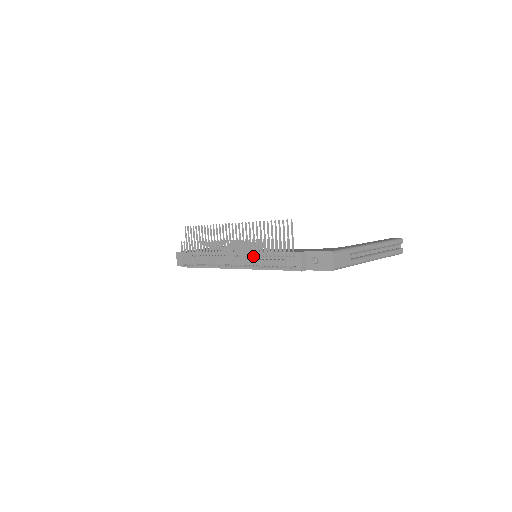
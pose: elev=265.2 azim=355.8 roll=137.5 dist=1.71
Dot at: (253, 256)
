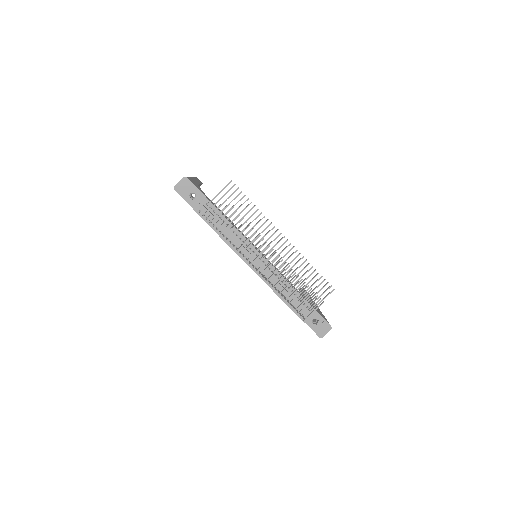
Dot at: (284, 283)
